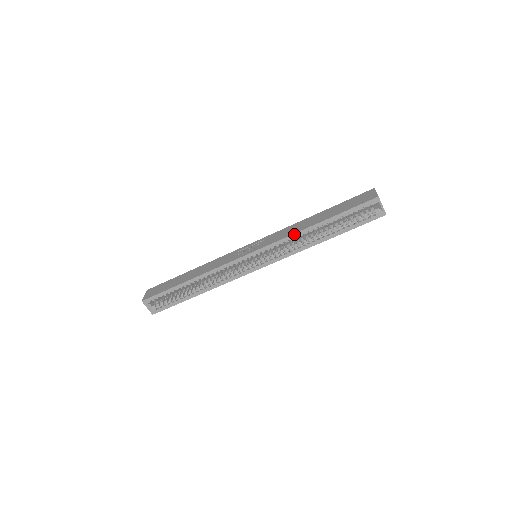
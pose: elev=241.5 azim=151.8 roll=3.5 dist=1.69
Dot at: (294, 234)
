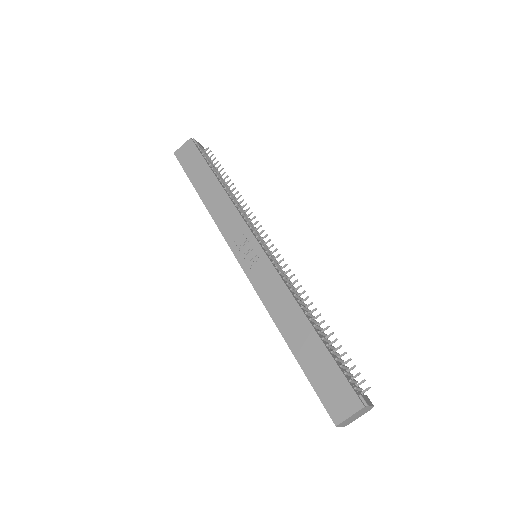
Dot at: (268, 312)
